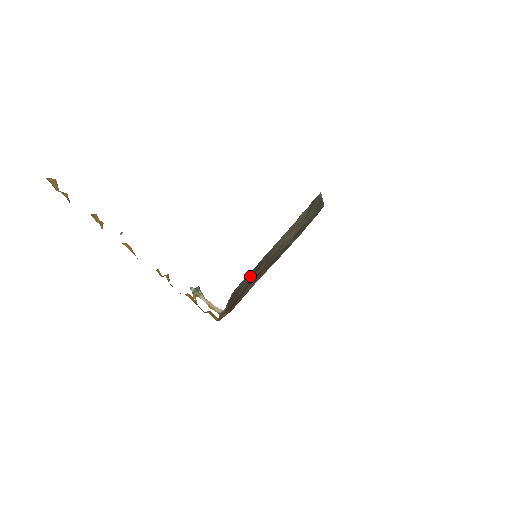
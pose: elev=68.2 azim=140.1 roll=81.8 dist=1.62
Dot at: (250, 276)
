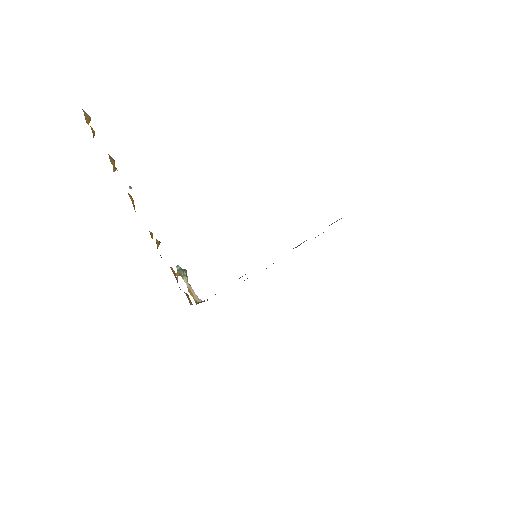
Dot at: occluded
